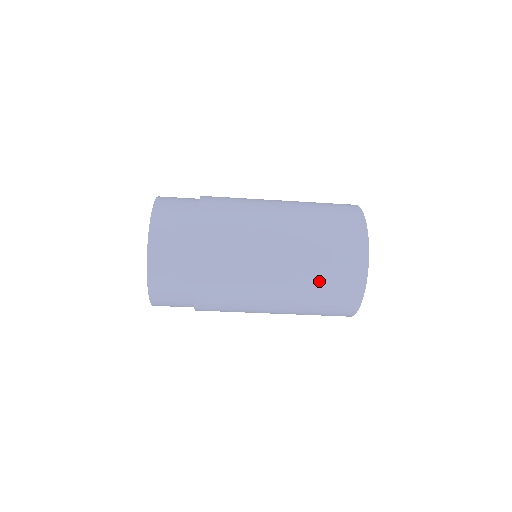
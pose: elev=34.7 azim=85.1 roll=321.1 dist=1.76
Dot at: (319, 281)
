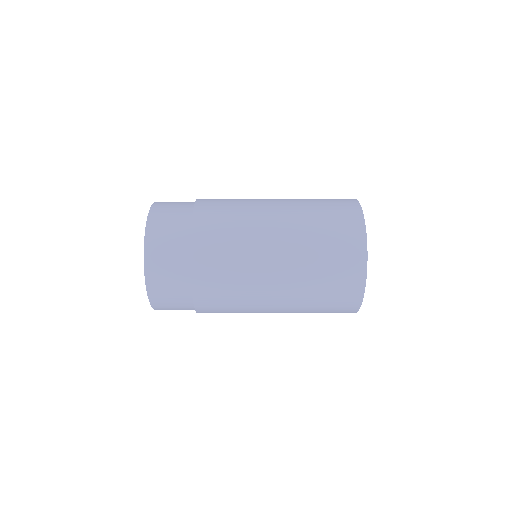
Dot at: (317, 285)
